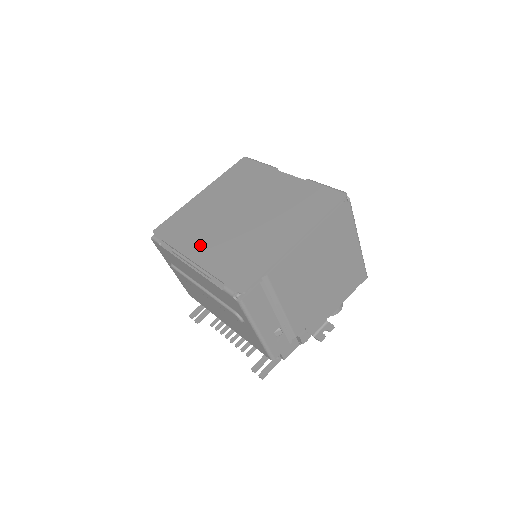
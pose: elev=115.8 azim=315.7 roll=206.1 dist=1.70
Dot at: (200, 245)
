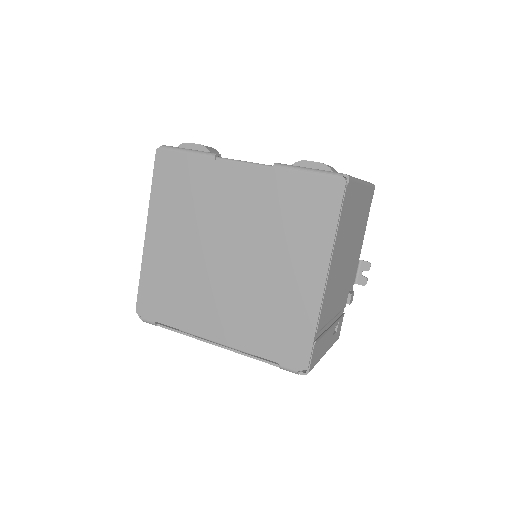
Dot at: (209, 318)
